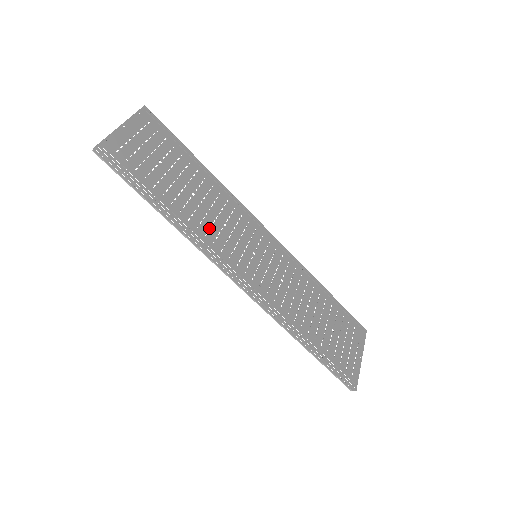
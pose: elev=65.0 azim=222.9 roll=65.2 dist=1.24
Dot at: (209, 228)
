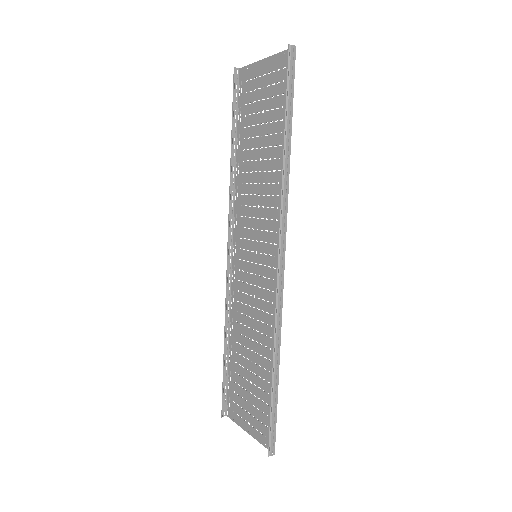
Dot at: (271, 194)
